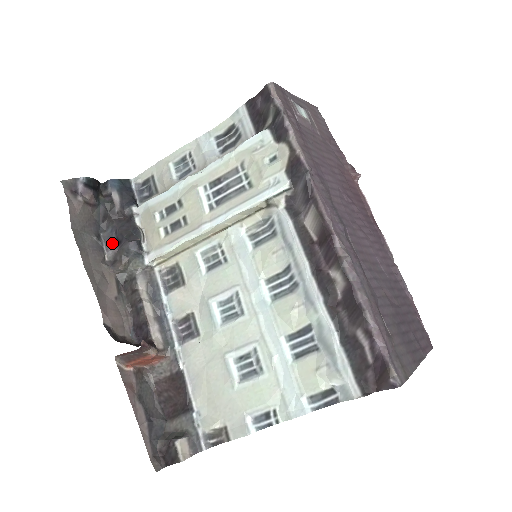
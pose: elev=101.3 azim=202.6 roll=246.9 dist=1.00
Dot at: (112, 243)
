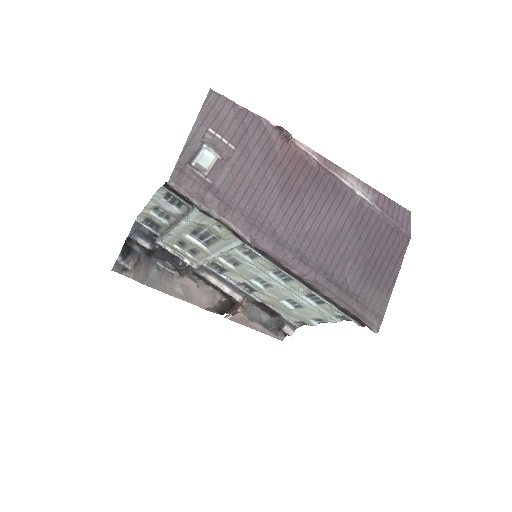
Dot at: (167, 265)
